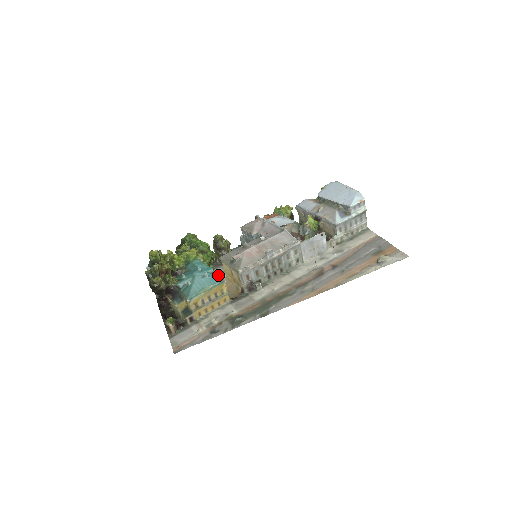
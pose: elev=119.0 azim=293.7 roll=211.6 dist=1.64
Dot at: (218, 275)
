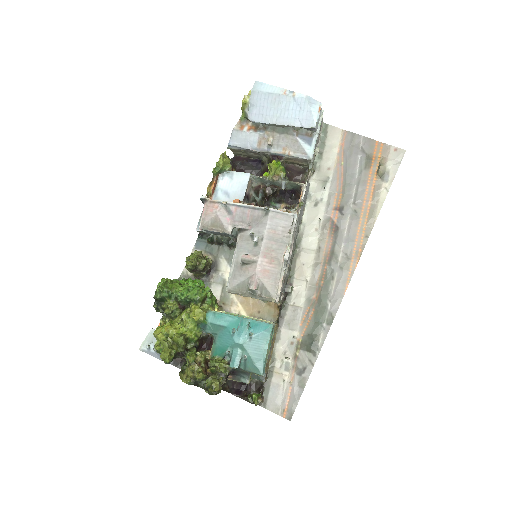
Dot at: (259, 322)
